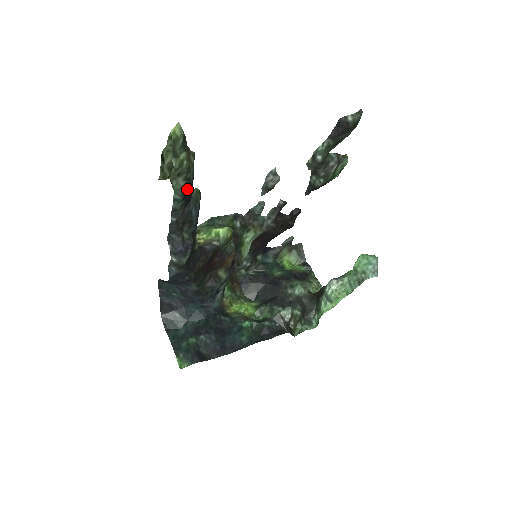
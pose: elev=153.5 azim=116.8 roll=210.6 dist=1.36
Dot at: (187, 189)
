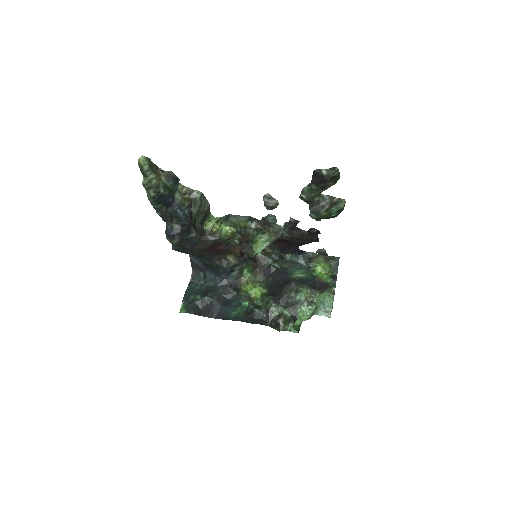
Dot at: (160, 198)
